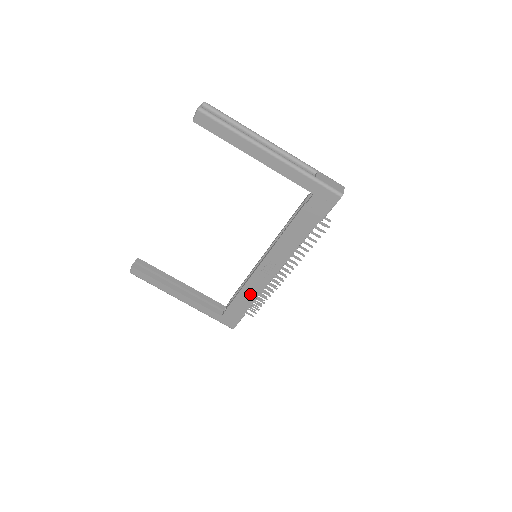
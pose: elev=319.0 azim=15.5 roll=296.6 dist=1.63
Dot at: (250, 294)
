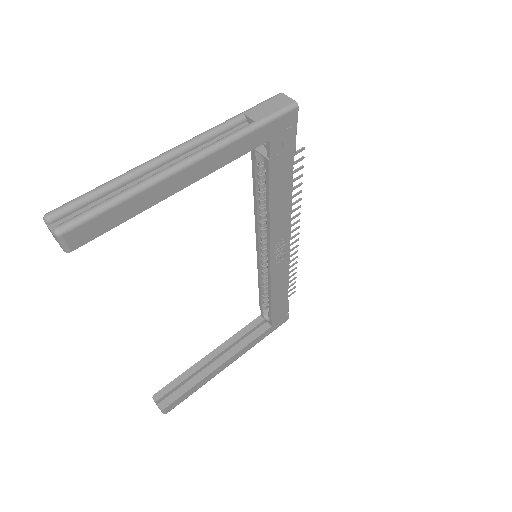
Dot at: (281, 285)
